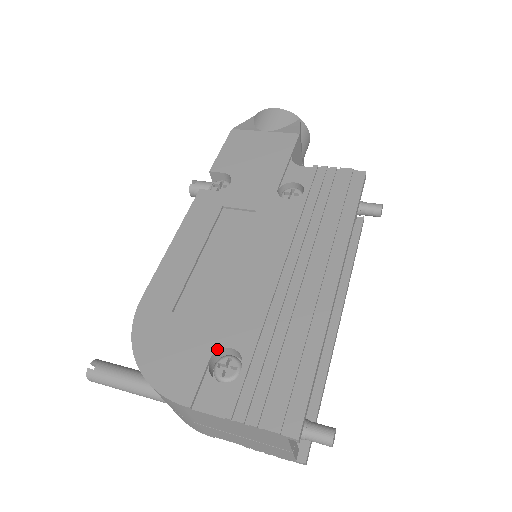
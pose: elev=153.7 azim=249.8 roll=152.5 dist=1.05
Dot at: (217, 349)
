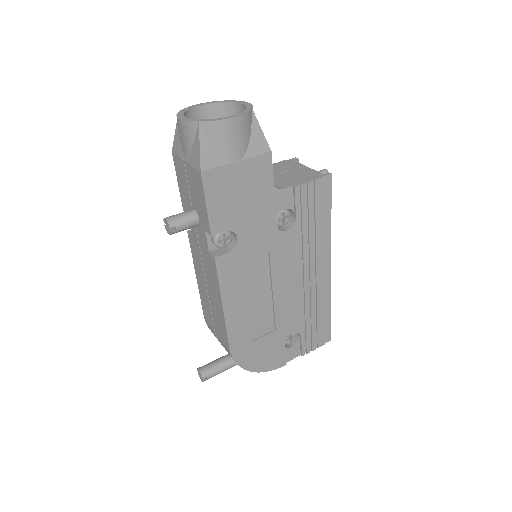
Dot at: occluded
